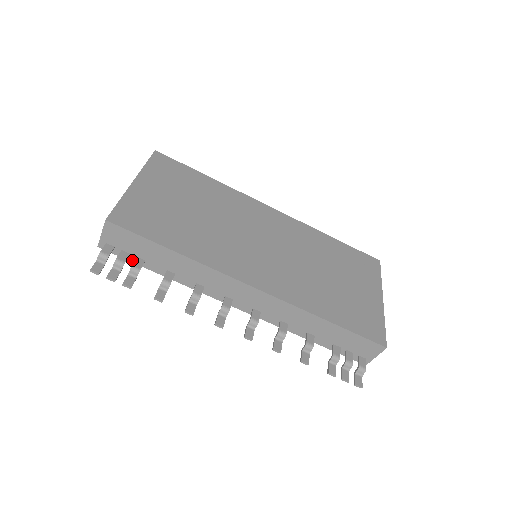
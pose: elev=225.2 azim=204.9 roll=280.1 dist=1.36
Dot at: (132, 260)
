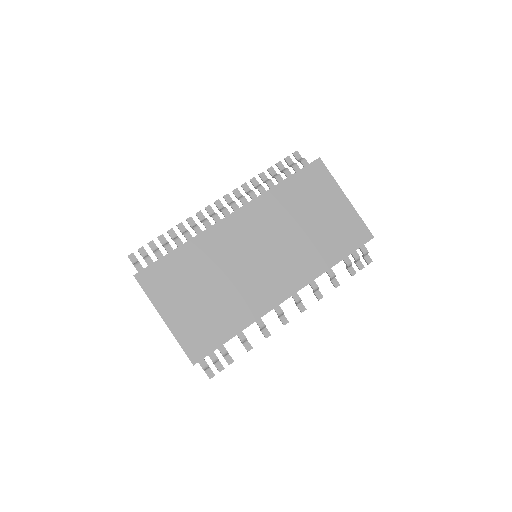
Dot at: occluded
